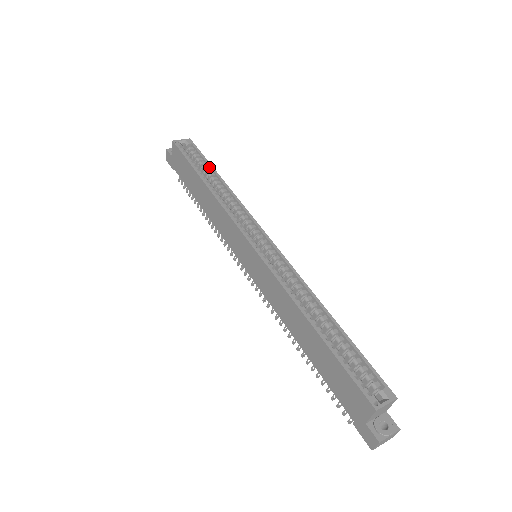
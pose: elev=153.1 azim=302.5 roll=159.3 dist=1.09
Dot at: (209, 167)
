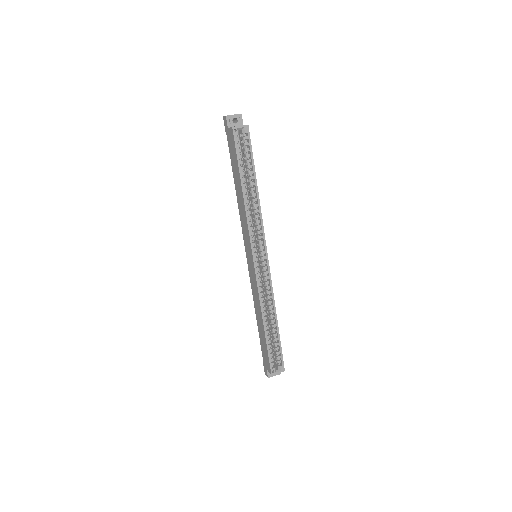
Dot at: (252, 169)
